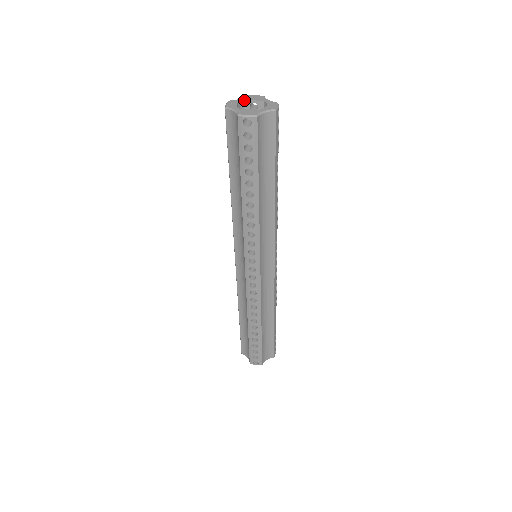
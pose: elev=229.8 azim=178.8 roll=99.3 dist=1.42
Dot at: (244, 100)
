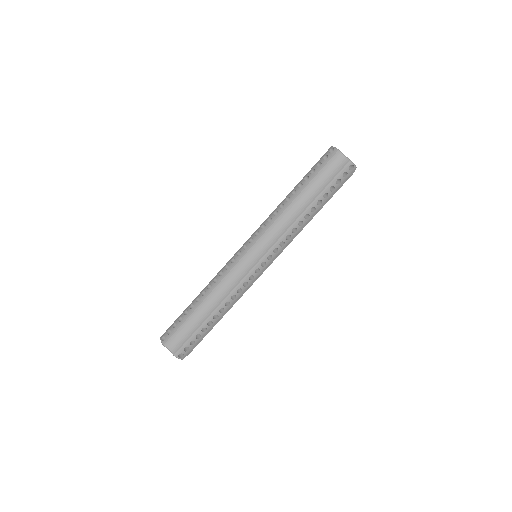
Dot at: occluded
